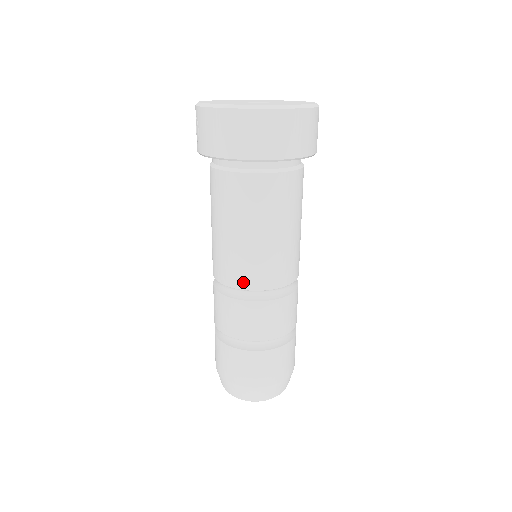
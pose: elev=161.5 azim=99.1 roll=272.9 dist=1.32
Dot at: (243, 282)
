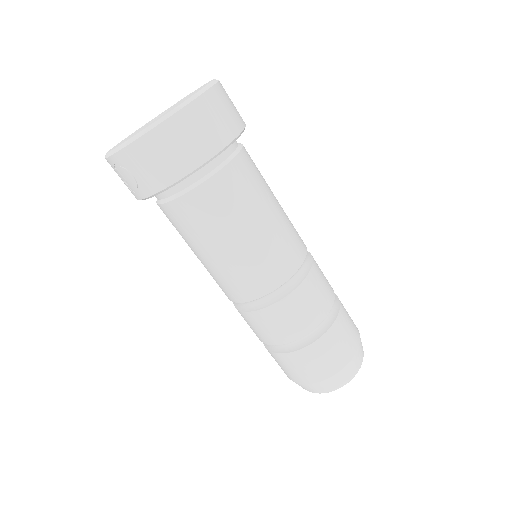
Dot at: (276, 279)
